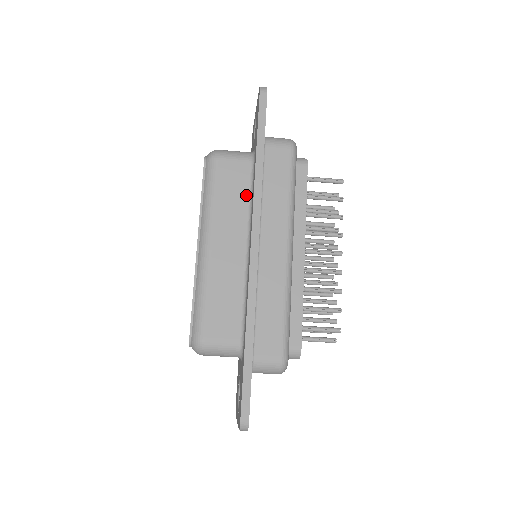
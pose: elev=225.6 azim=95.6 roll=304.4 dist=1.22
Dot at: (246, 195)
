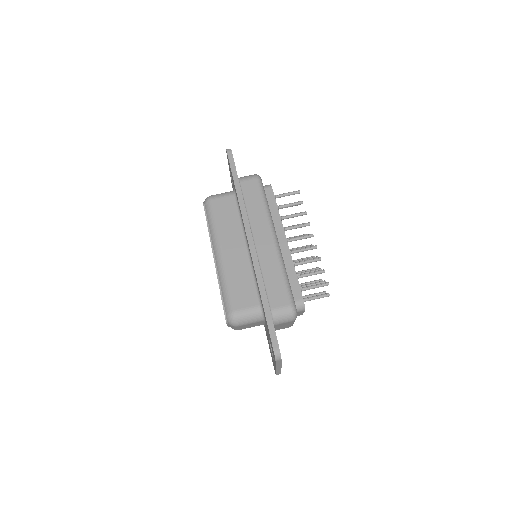
Dot at: (237, 215)
